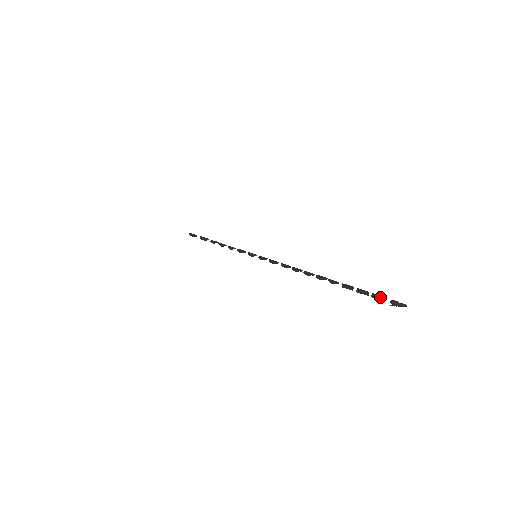
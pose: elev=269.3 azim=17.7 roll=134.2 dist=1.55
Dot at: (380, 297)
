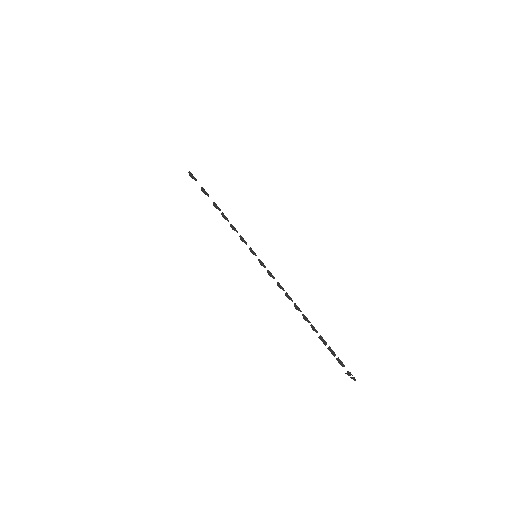
Dot at: (342, 364)
